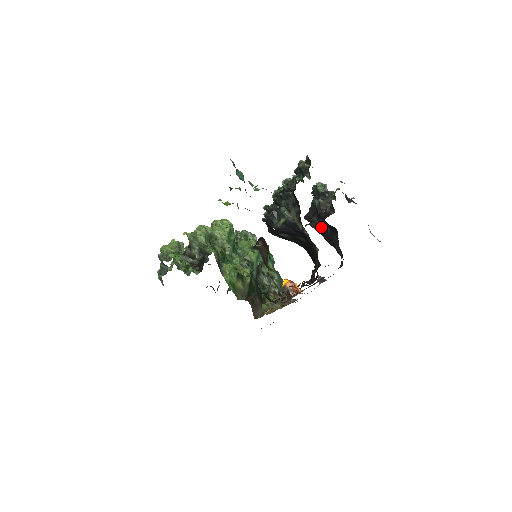
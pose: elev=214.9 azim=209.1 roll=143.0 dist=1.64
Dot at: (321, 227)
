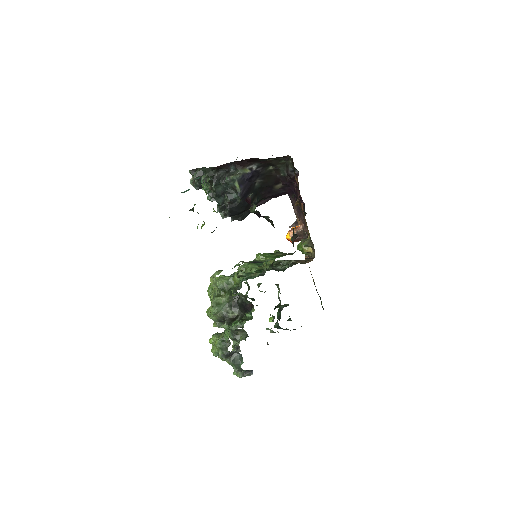
Dot at: occluded
